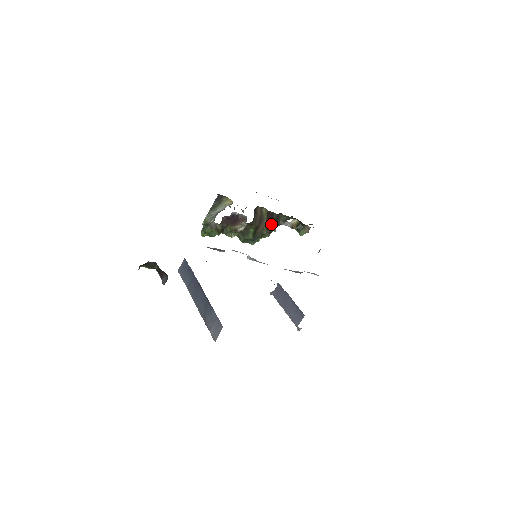
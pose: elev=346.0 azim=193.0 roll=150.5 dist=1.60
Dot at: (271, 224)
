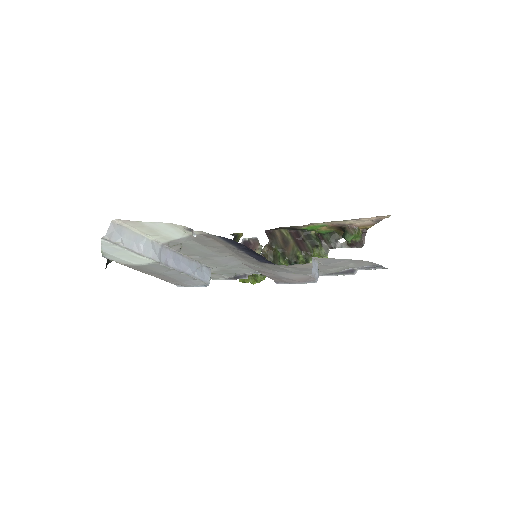
Dot at: (305, 244)
